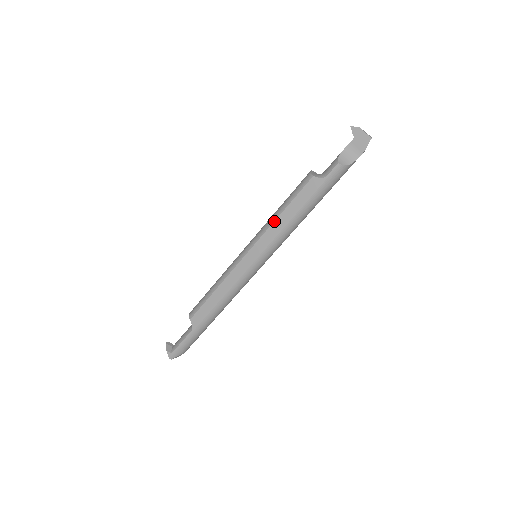
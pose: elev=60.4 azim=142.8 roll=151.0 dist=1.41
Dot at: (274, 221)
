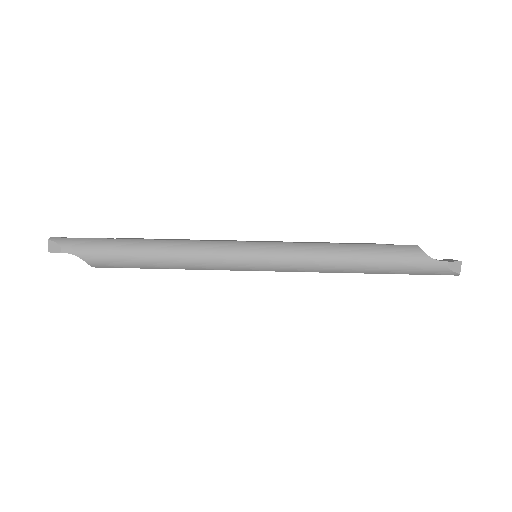
Dot at: (312, 242)
